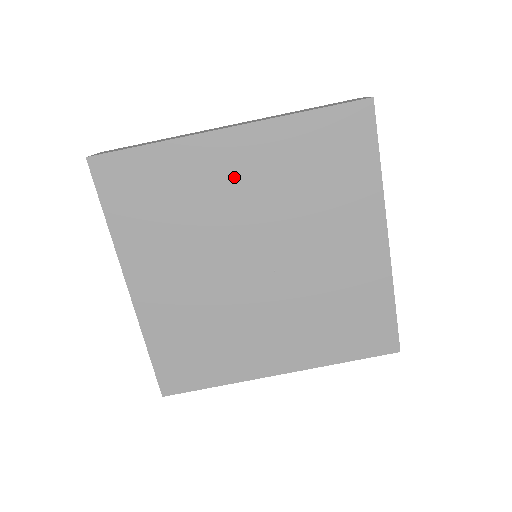
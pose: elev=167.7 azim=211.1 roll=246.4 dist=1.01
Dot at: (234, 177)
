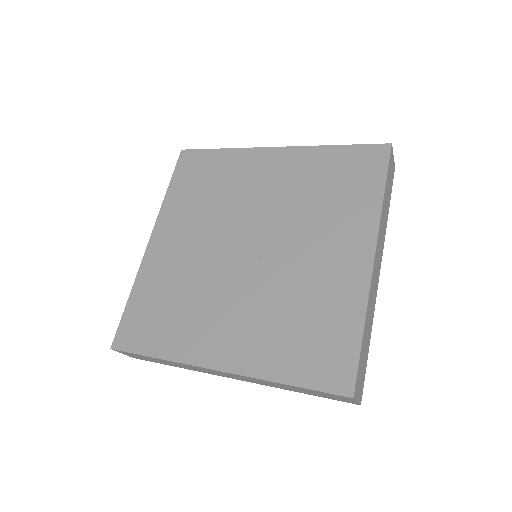
Dot at: (264, 179)
